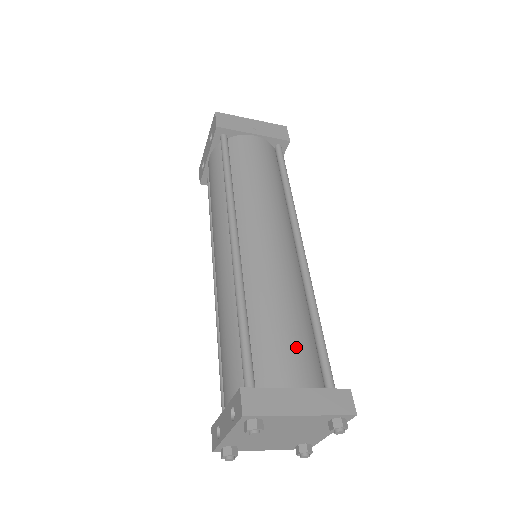
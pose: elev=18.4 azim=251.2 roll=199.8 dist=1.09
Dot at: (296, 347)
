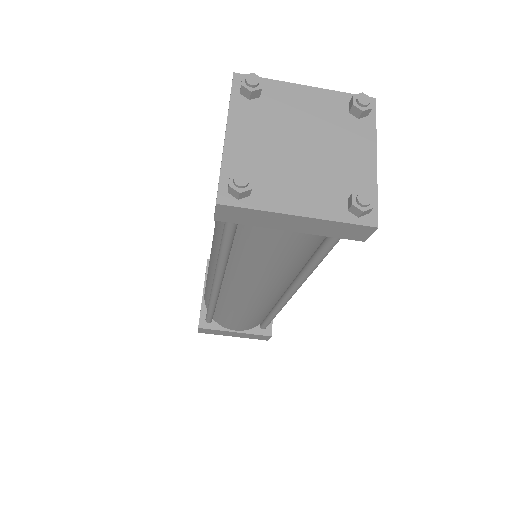
Dot at: occluded
